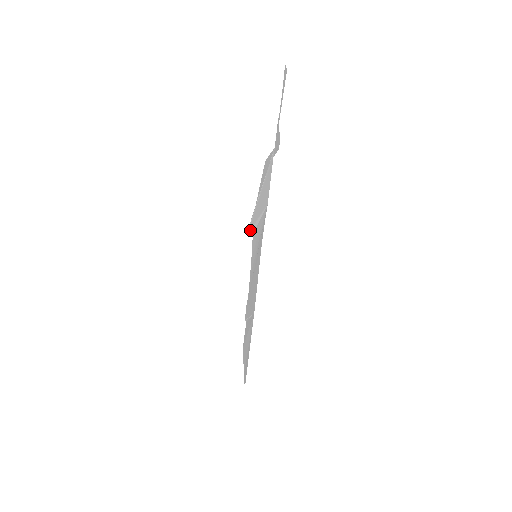
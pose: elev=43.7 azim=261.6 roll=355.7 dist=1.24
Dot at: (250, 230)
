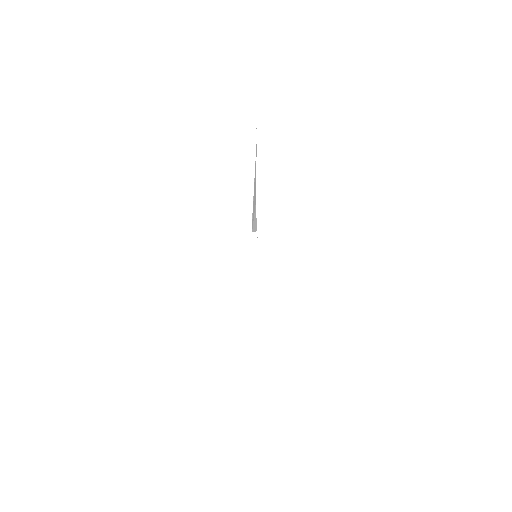
Dot at: (252, 227)
